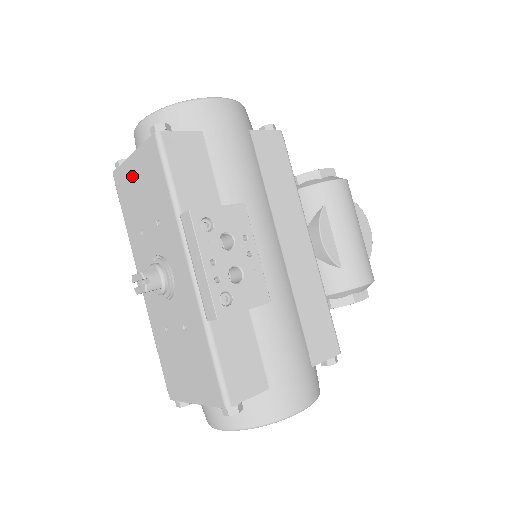
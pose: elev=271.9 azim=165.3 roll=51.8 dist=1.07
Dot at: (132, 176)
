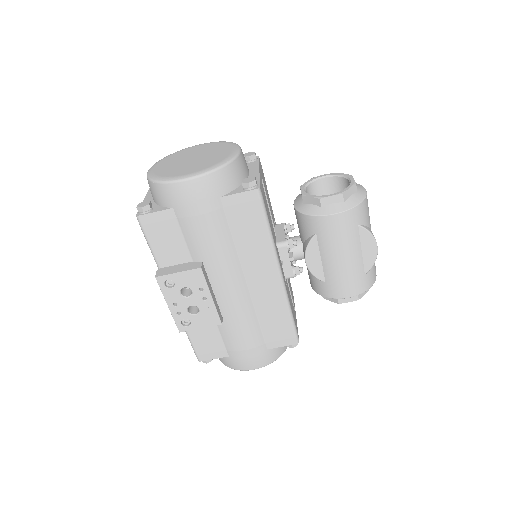
Dot at: occluded
